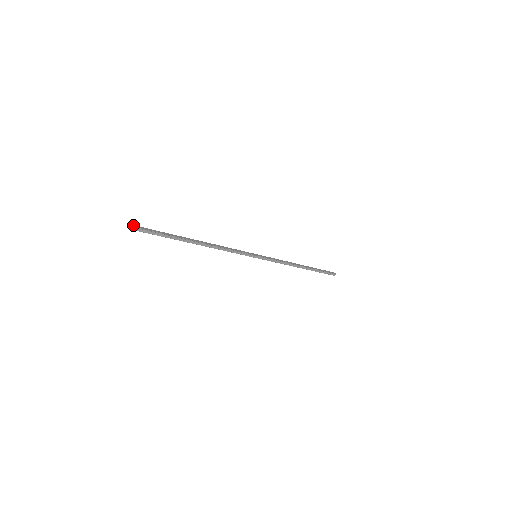
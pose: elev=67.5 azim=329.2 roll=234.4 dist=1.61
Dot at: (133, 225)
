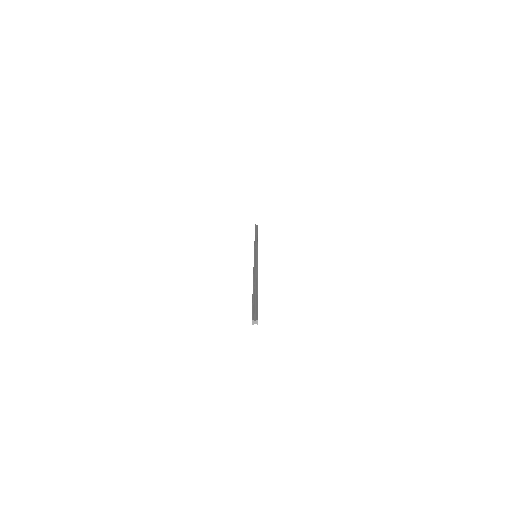
Dot at: (257, 320)
